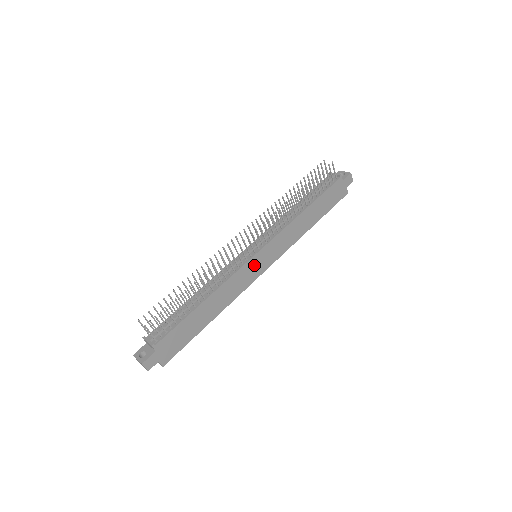
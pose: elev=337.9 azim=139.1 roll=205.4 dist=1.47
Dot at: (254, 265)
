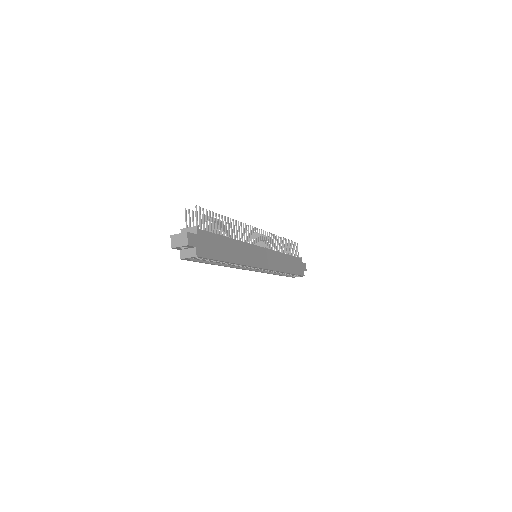
Dot at: (258, 254)
